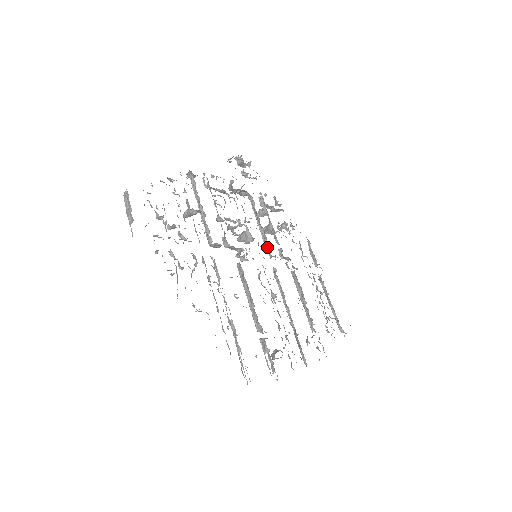
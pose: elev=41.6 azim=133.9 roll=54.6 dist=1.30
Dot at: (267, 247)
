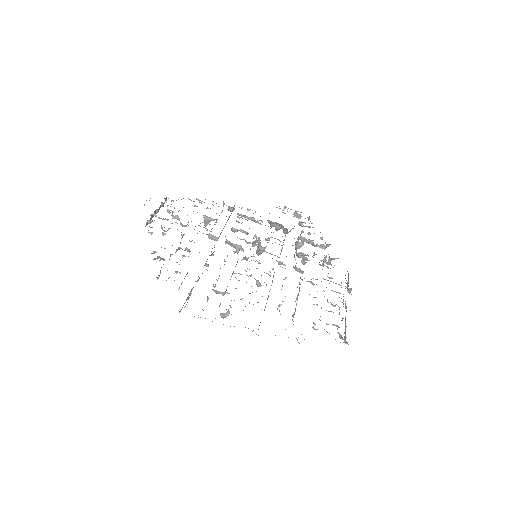
Dot at: occluded
